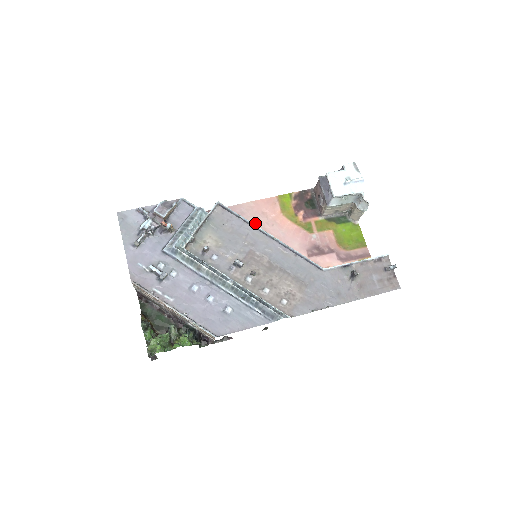
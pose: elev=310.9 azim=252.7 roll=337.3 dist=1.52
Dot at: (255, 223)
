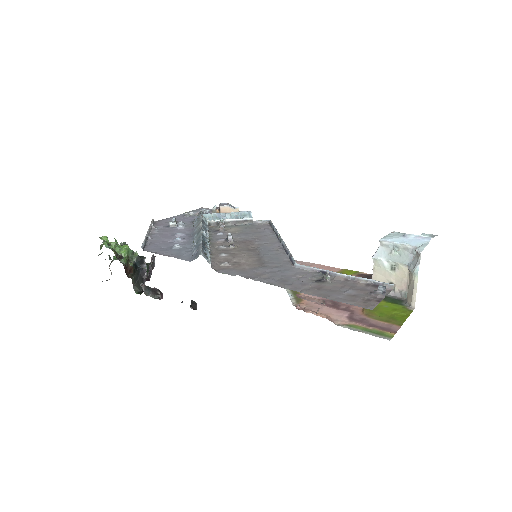
Dot at: occluded
